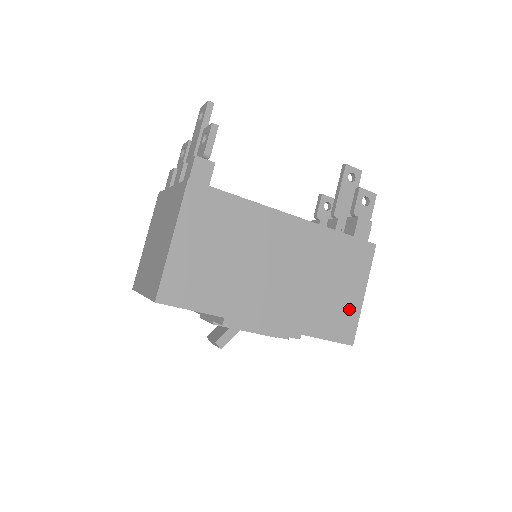
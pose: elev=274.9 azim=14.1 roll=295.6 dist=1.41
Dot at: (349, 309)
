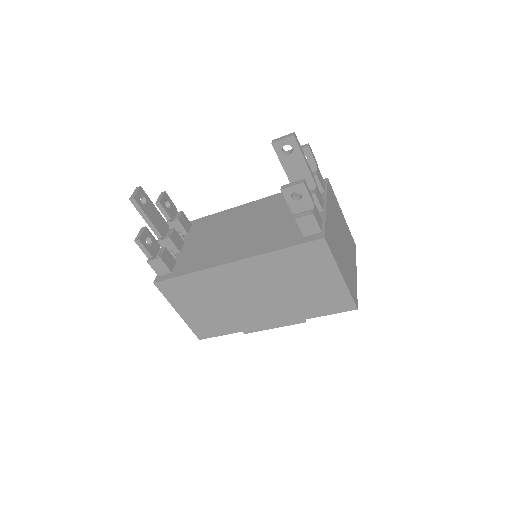
Dot at: (334, 291)
